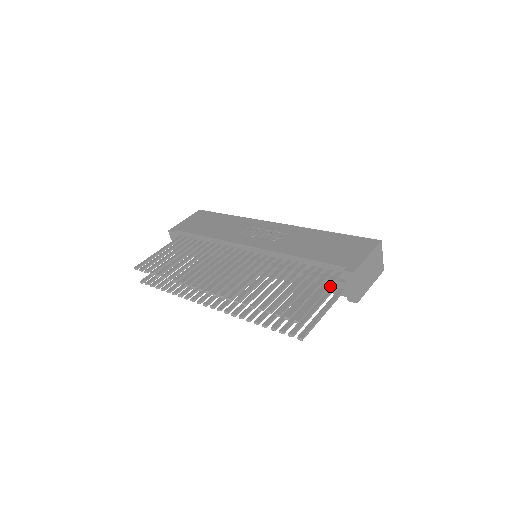
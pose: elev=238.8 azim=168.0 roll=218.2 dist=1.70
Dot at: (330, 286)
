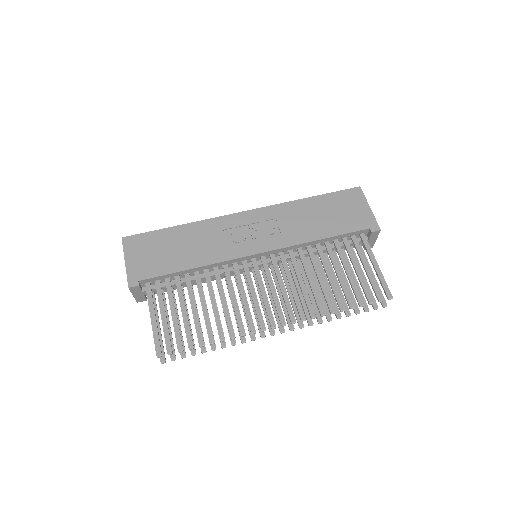
Dot at: occluded
